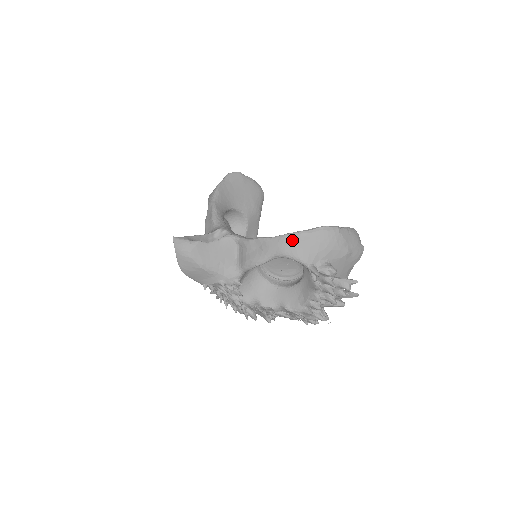
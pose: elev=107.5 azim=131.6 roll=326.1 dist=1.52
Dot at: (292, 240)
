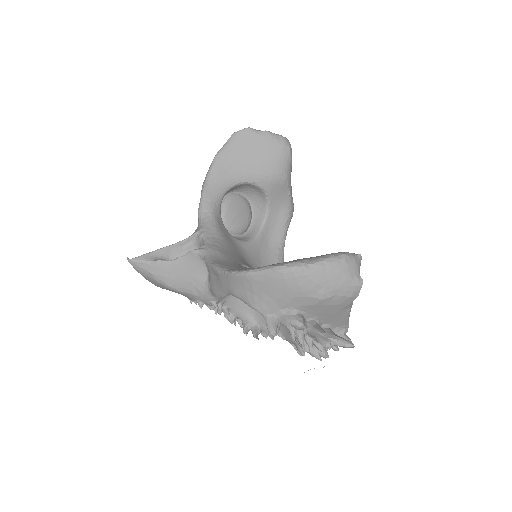
Dot at: (239, 281)
